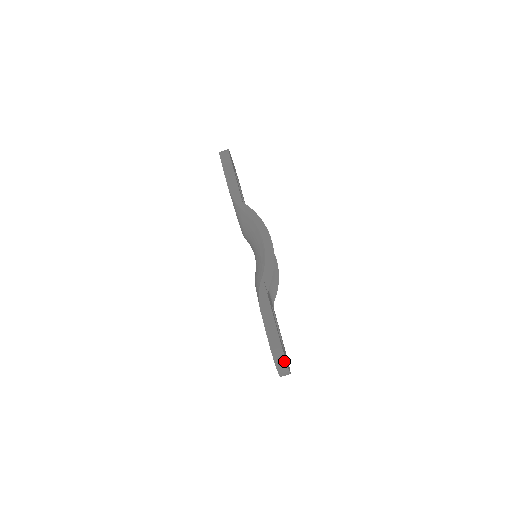
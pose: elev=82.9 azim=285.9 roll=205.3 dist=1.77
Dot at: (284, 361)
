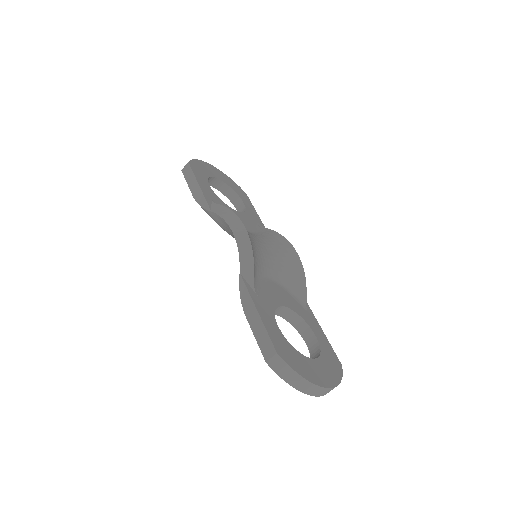
Dot at: (292, 371)
